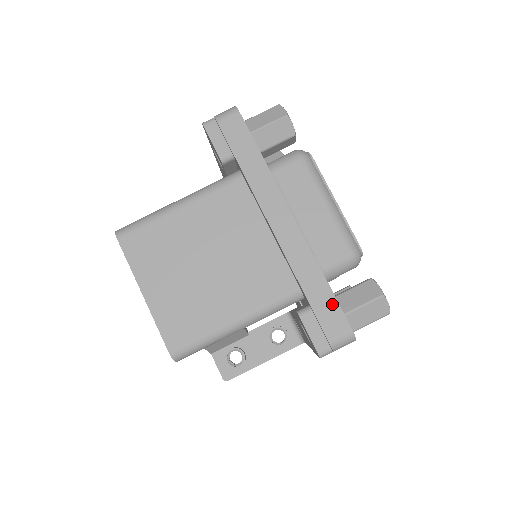
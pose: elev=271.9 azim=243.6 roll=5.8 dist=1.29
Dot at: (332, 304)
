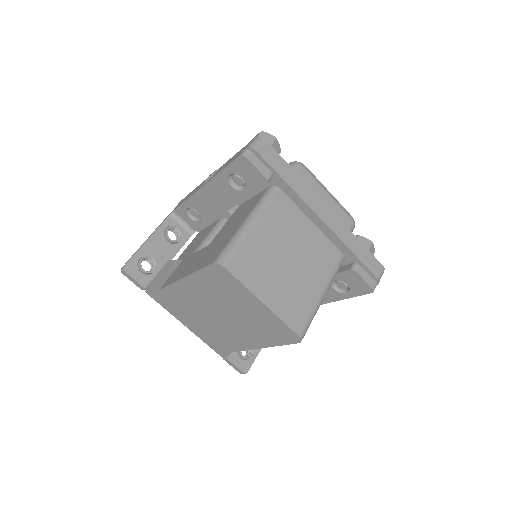
Dot at: (369, 255)
